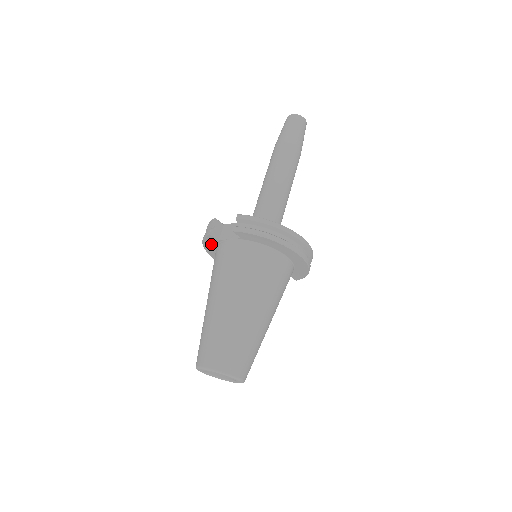
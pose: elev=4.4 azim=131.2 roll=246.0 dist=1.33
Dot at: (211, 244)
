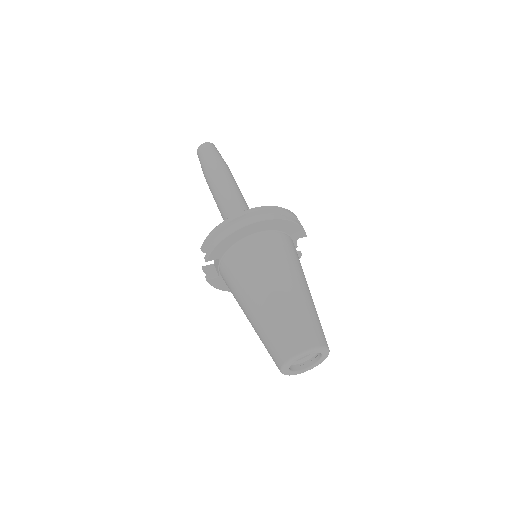
Dot at: (224, 284)
